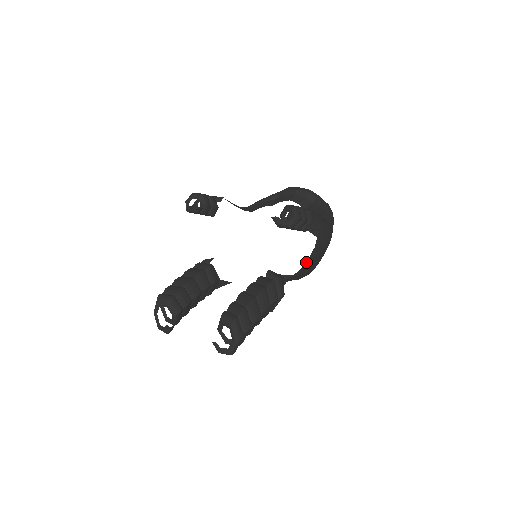
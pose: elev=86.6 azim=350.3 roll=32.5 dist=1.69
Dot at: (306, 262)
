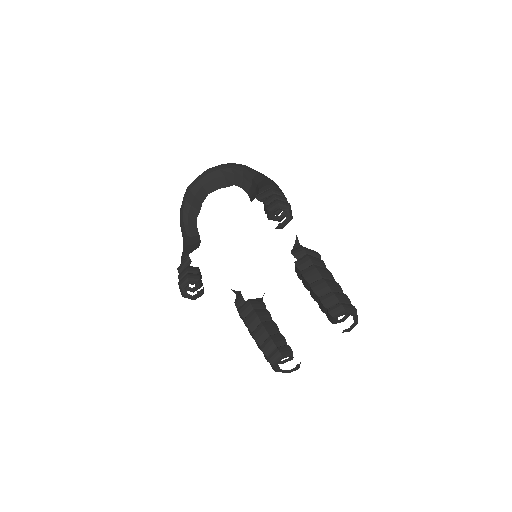
Dot at: occluded
